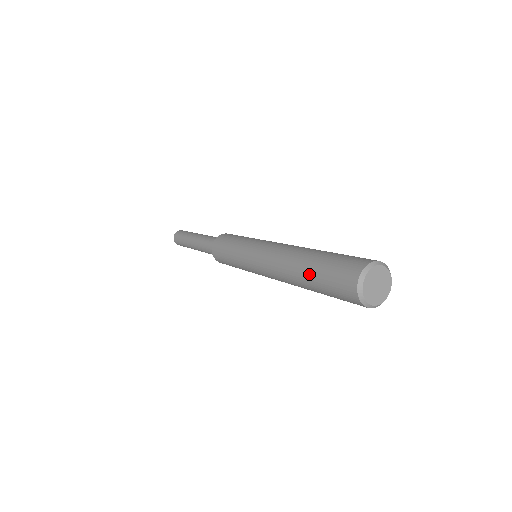
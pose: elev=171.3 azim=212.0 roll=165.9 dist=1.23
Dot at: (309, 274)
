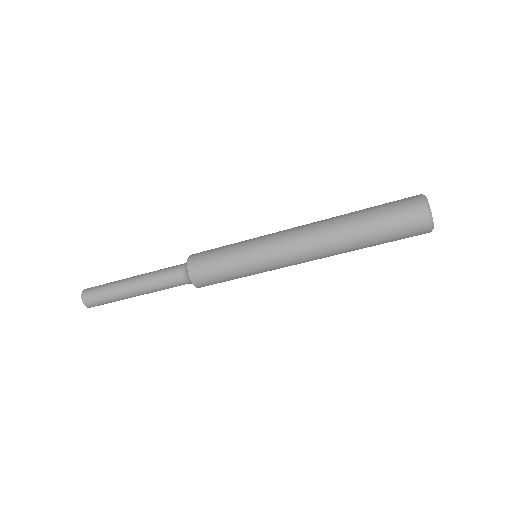
Dot at: (362, 211)
